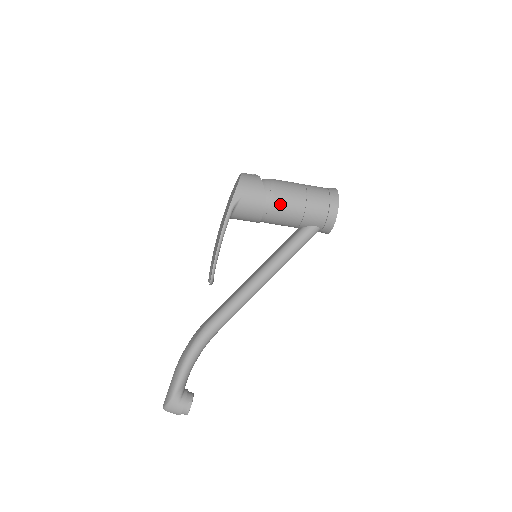
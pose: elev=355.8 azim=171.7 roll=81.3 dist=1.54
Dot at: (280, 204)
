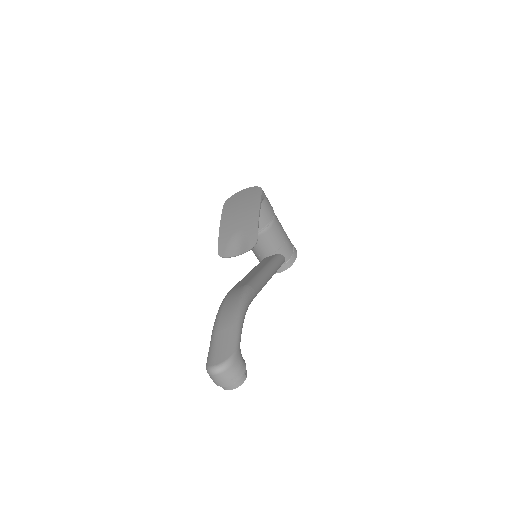
Dot at: (278, 222)
